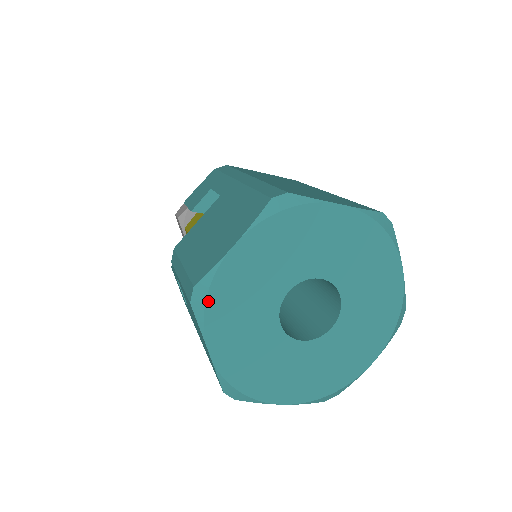
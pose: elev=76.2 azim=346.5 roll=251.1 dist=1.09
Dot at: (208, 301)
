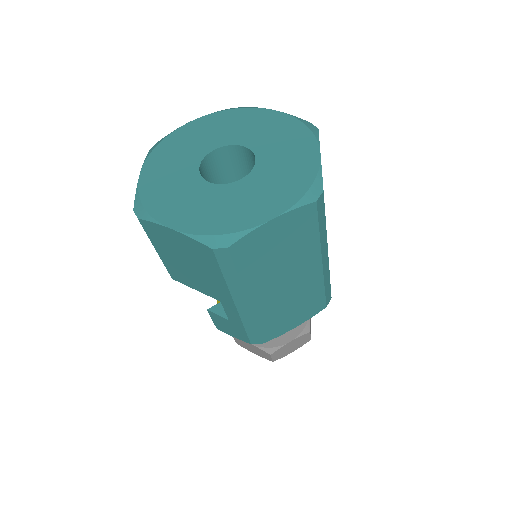
Dot at: (145, 205)
